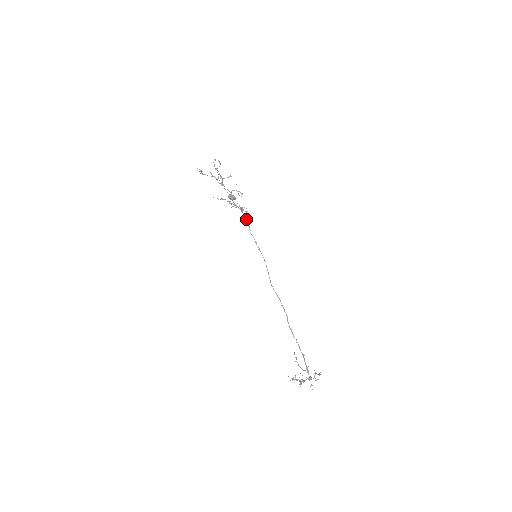
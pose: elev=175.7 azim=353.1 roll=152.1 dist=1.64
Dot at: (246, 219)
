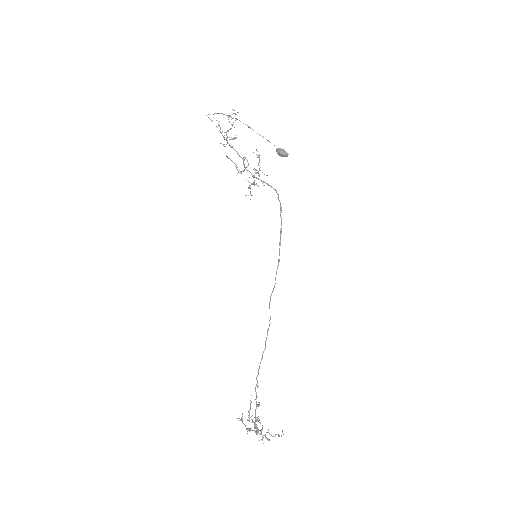
Dot at: (277, 194)
